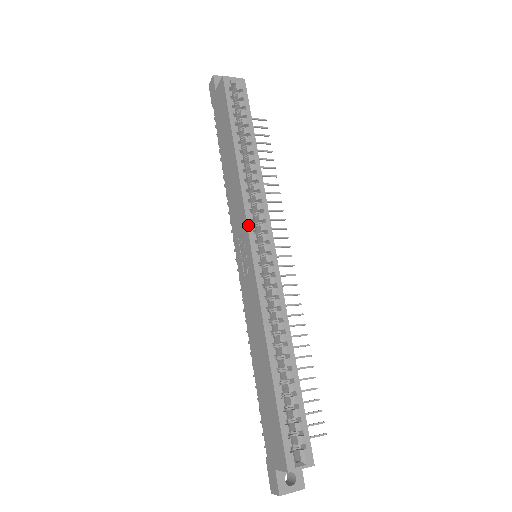
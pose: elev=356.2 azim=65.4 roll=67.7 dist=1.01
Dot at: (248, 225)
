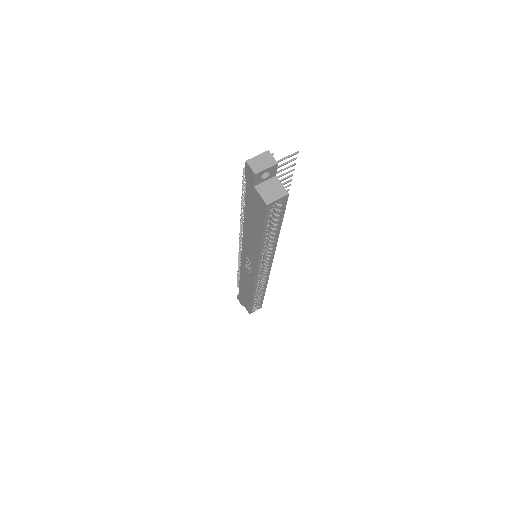
Dot at: (257, 270)
